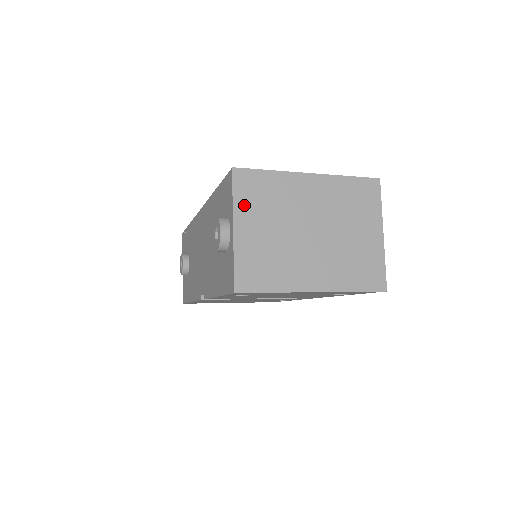
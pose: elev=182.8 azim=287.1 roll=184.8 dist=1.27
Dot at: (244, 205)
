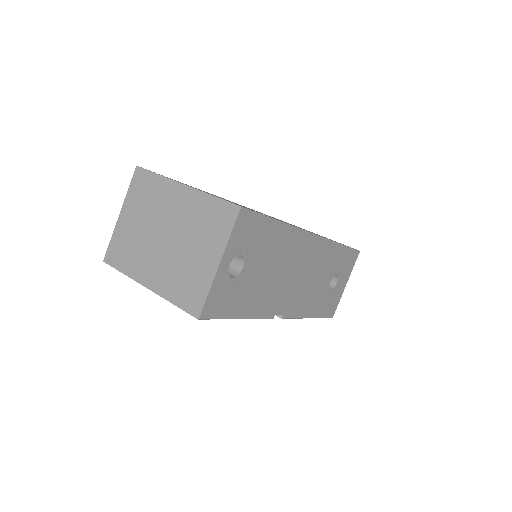
Dot at: (132, 198)
